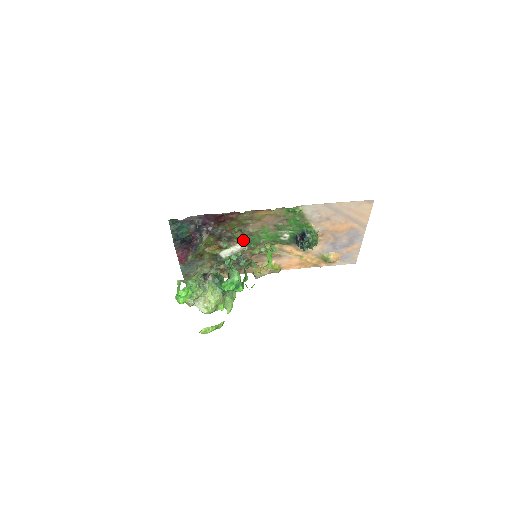
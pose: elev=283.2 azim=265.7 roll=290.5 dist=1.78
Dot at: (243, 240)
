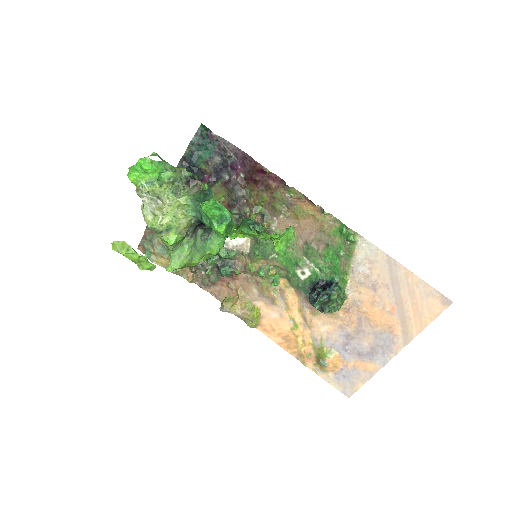
Dot at: (254, 233)
